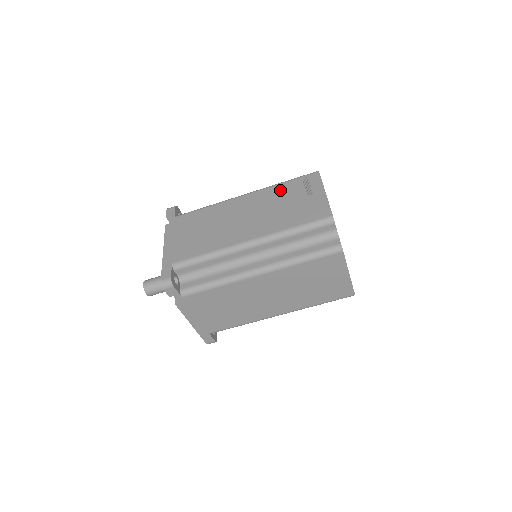
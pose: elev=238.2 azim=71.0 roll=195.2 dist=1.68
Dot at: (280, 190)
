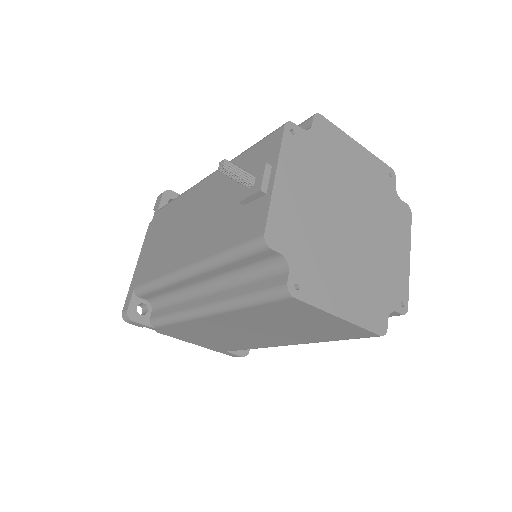
Dot at: occluded
